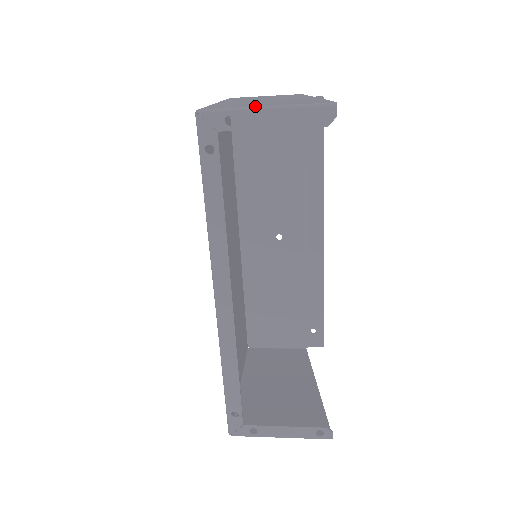
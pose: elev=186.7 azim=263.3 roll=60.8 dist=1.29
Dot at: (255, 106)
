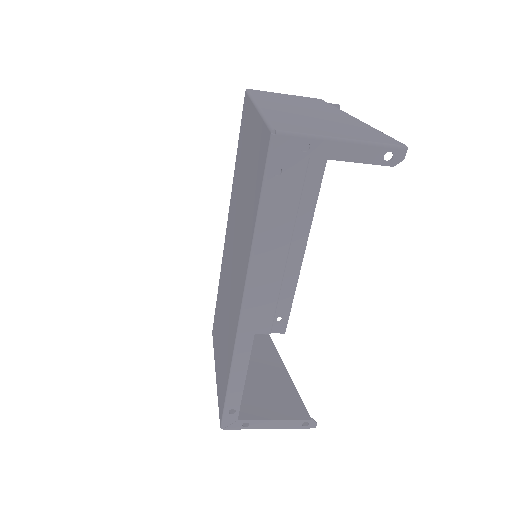
Dot at: (332, 136)
